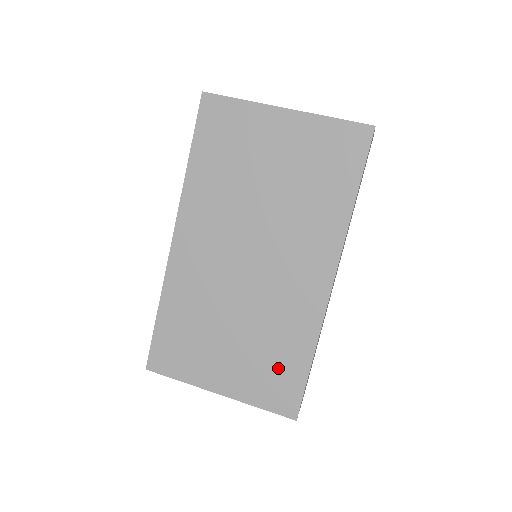
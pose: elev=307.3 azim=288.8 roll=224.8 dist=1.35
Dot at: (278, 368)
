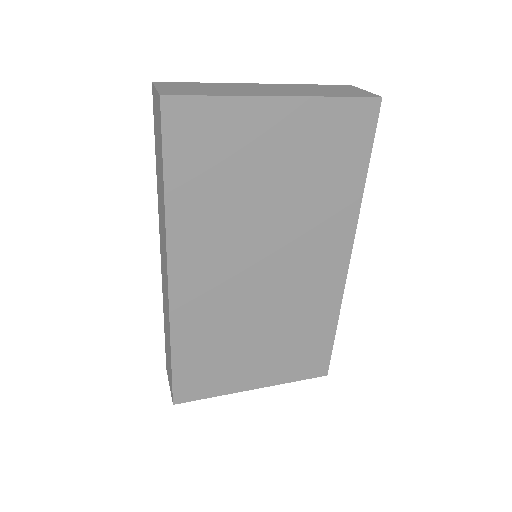
Dot at: (307, 347)
